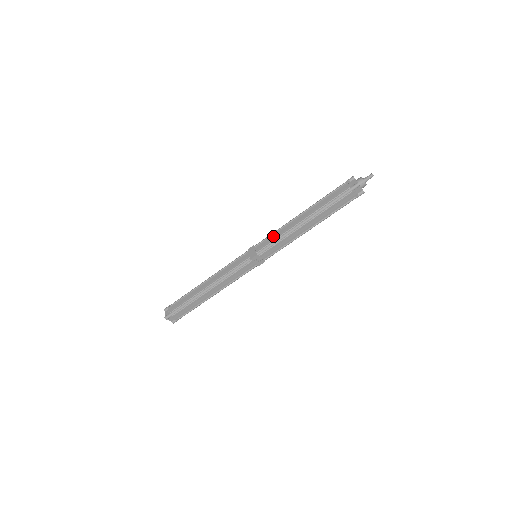
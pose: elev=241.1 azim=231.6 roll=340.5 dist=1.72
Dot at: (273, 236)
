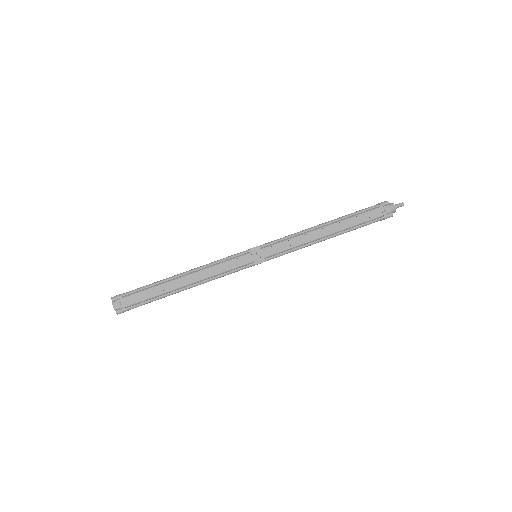
Dot at: occluded
